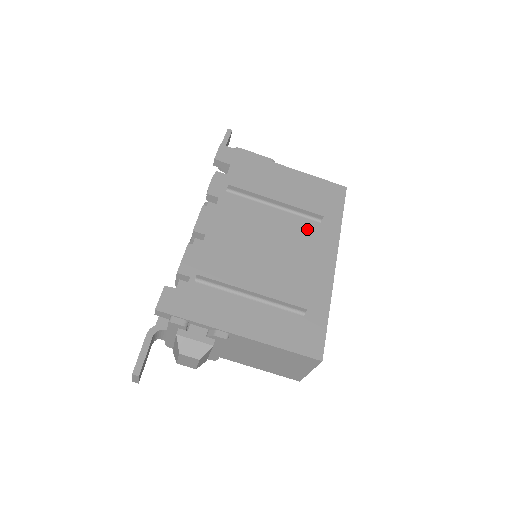
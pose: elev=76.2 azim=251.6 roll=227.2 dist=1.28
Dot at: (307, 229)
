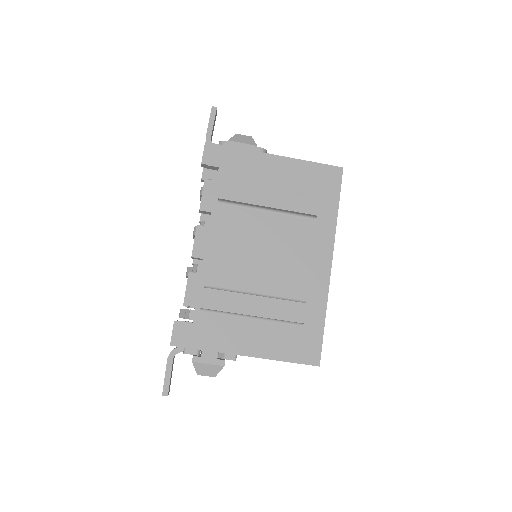
Dot at: (302, 231)
